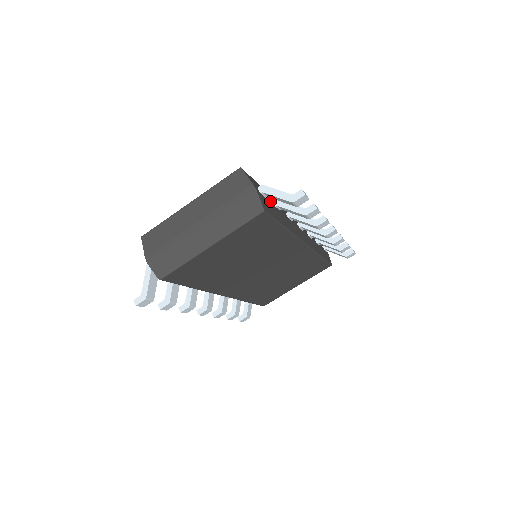
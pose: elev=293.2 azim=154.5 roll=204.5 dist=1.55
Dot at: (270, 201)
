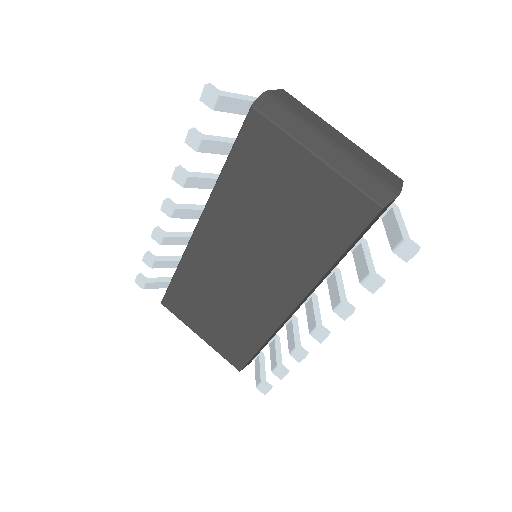
Dot at: occluded
